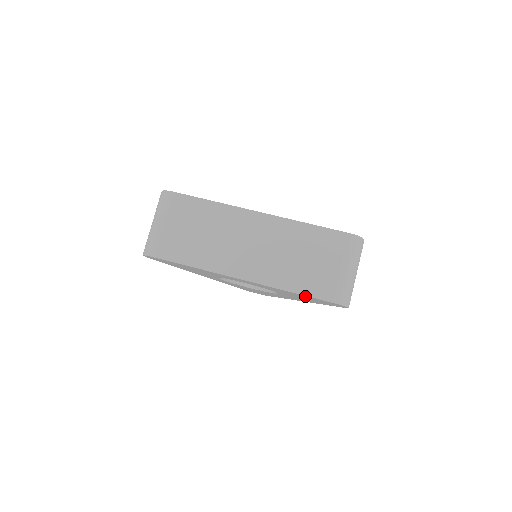
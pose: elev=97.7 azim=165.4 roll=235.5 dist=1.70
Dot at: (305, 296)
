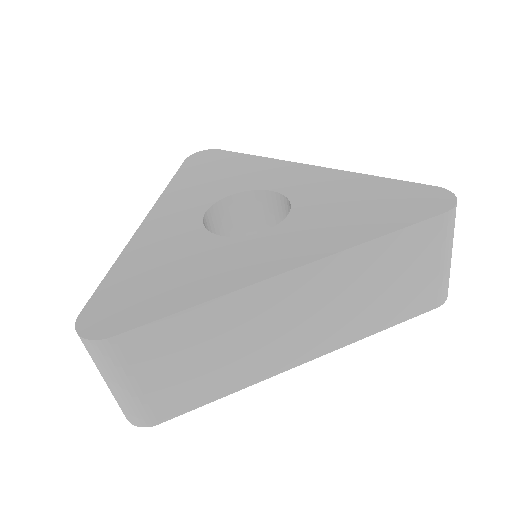
Dot at: occluded
